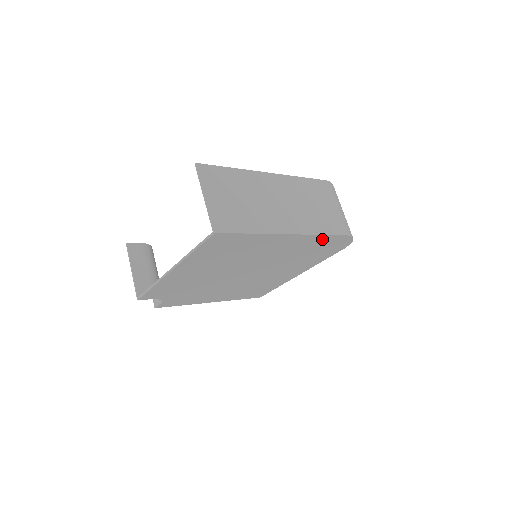
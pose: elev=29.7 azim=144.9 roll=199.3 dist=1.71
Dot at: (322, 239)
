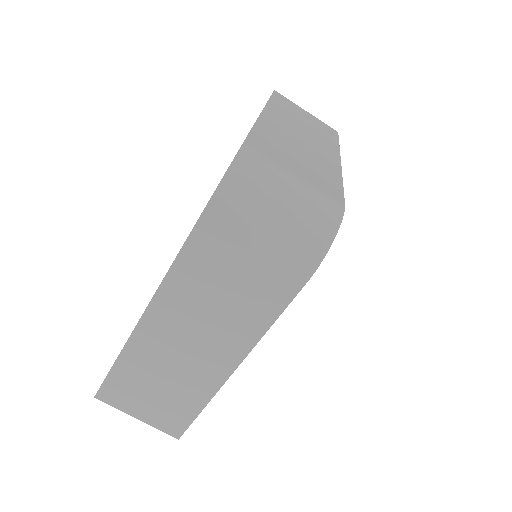
Dot at: occluded
